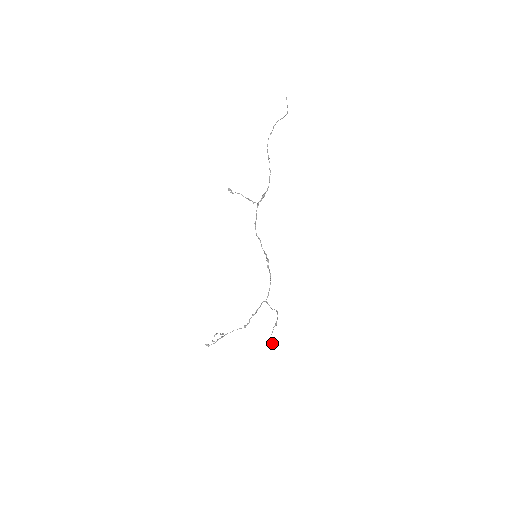
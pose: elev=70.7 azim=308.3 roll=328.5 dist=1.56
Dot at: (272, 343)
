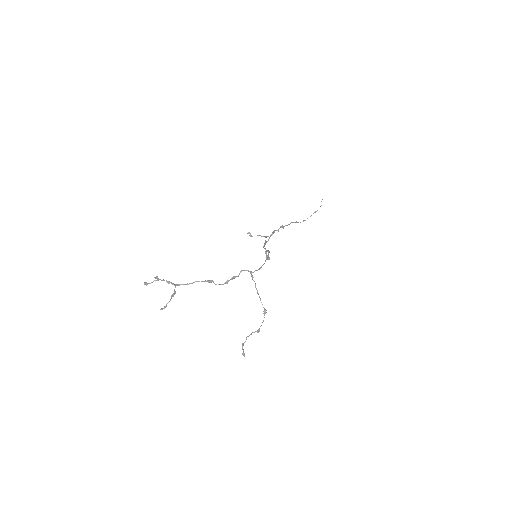
Dot at: (243, 351)
